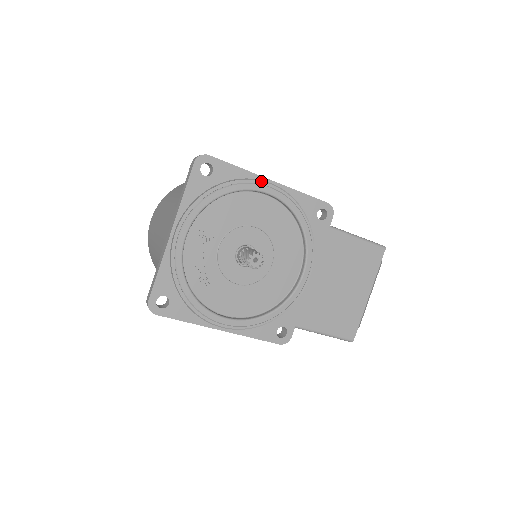
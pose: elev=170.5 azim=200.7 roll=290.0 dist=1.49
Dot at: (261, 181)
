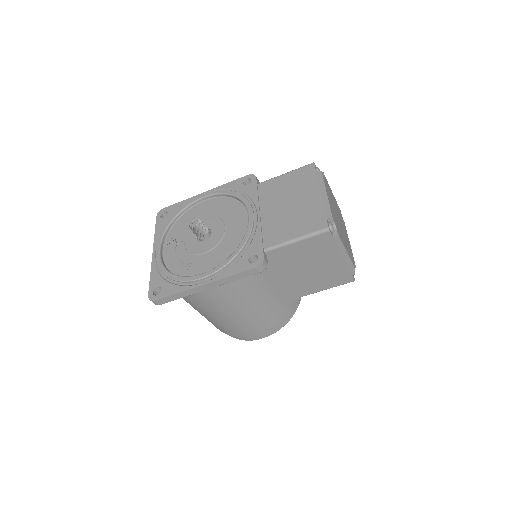
Dot at: occluded
